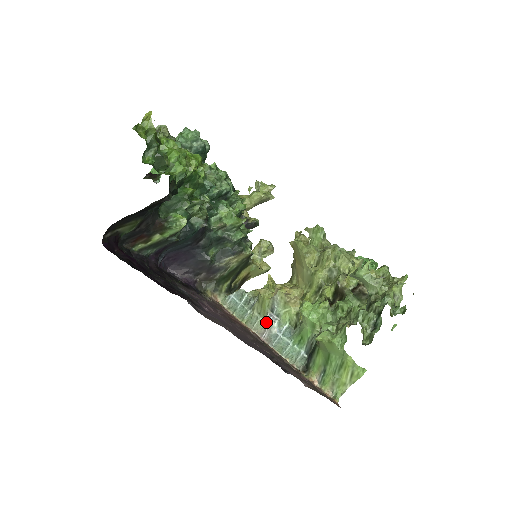
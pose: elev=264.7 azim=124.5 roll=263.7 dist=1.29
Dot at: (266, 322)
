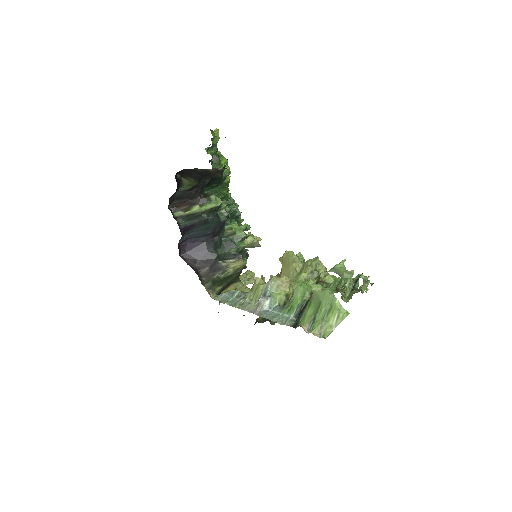
Dot at: (259, 302)
